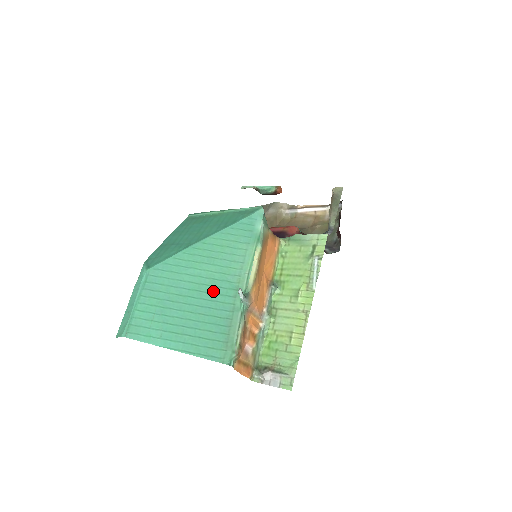
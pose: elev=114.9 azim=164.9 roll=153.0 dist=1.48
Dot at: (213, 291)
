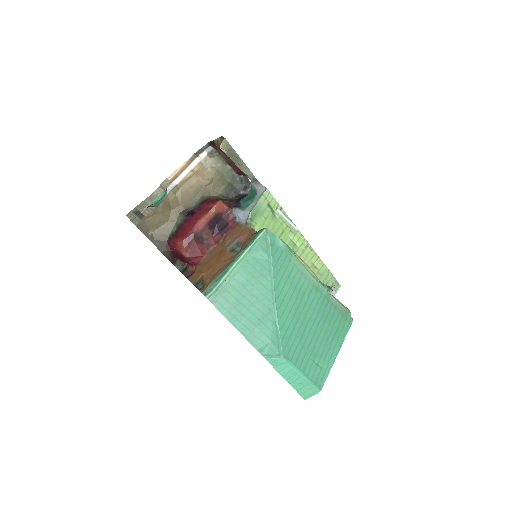
Dot at: (313, 308)
